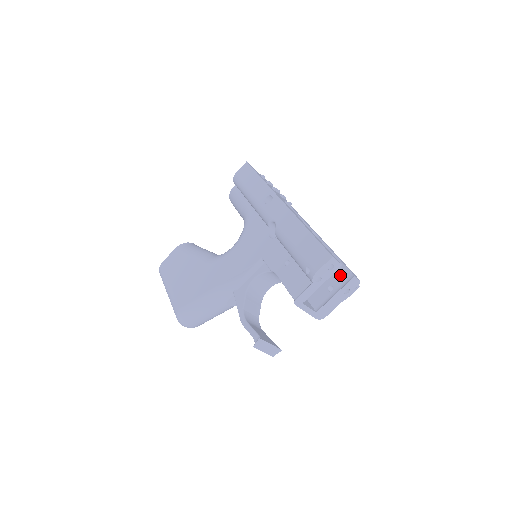
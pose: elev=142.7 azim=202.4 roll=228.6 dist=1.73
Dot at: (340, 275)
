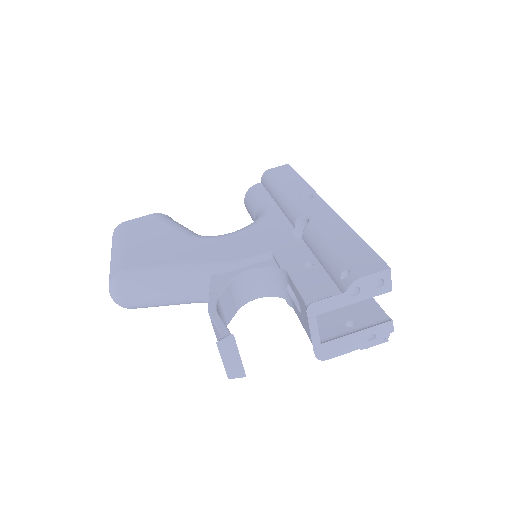
Dot at: (370, 313)
